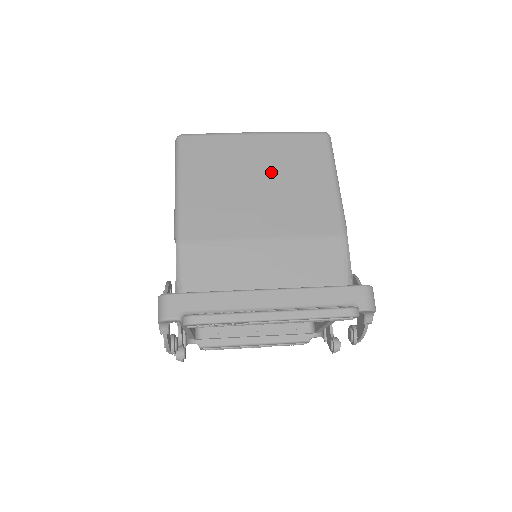
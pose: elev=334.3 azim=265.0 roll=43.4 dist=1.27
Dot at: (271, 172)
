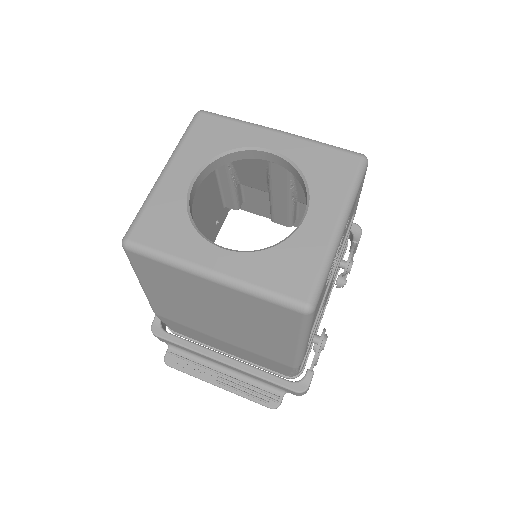
Dot at: (230, 314)
